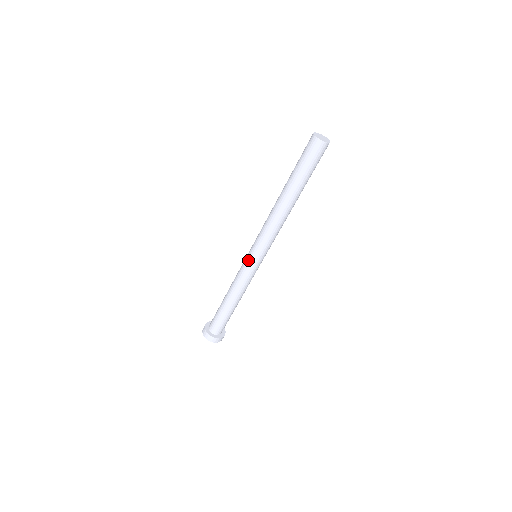
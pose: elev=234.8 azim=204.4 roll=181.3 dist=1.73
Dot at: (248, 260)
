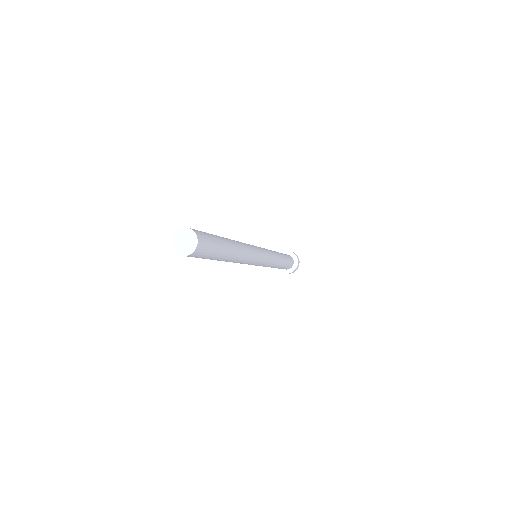
Dot at: occluded
